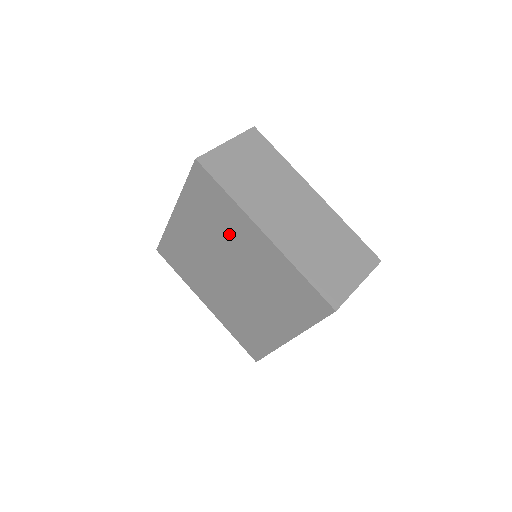
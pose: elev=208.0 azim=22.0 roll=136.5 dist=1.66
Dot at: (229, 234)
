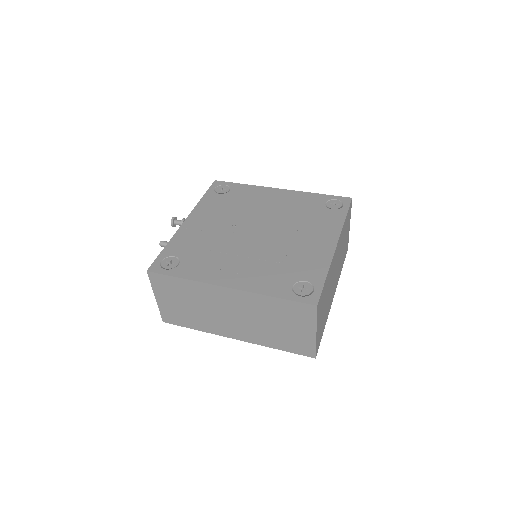
Dot at: occluded
